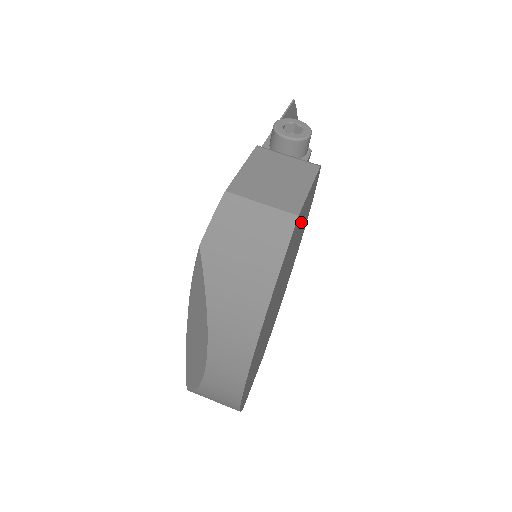
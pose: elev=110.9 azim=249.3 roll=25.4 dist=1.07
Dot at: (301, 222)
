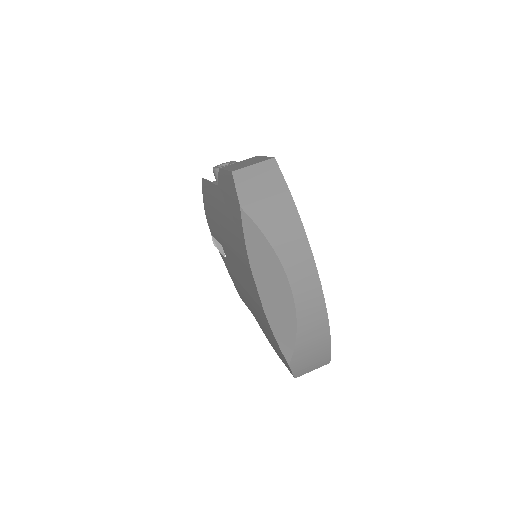
Dot at: occluded
